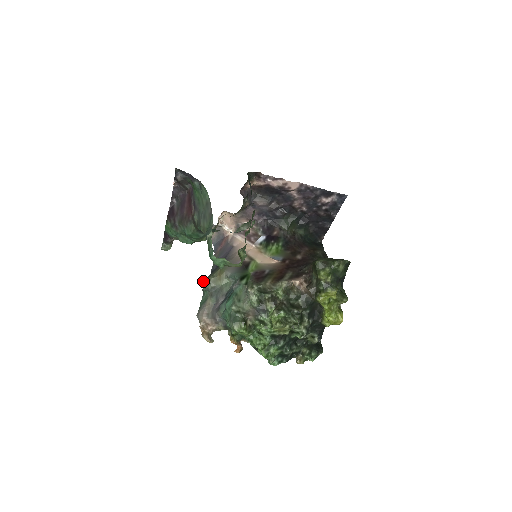
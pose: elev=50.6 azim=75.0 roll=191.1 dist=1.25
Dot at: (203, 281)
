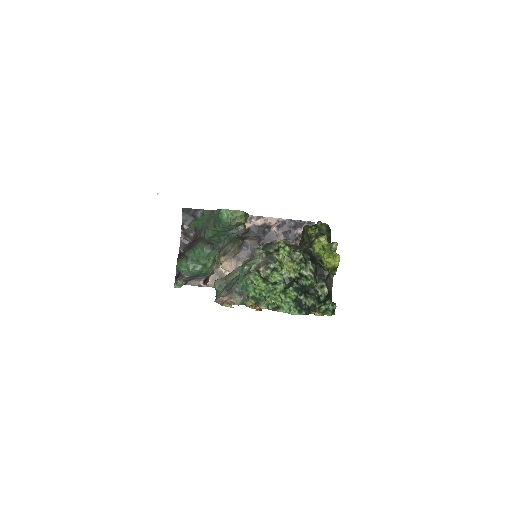
Dot at: (215, 281)
